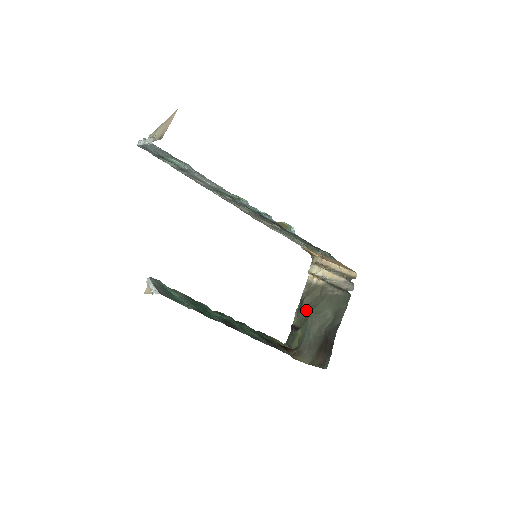
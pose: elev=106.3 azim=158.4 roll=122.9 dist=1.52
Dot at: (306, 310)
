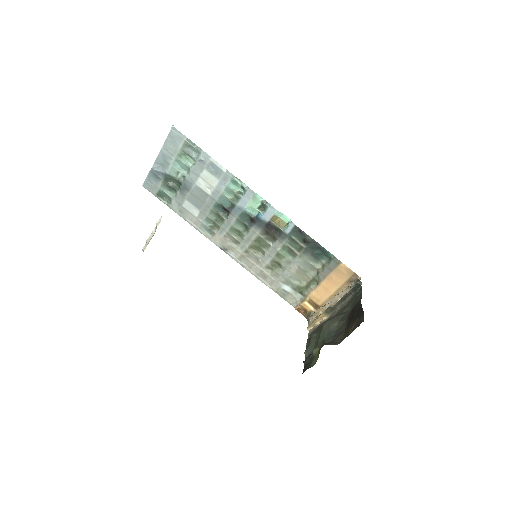
Dot at: (317, 332)
